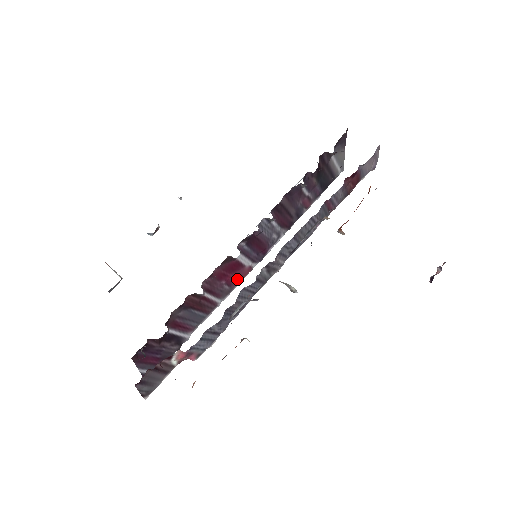
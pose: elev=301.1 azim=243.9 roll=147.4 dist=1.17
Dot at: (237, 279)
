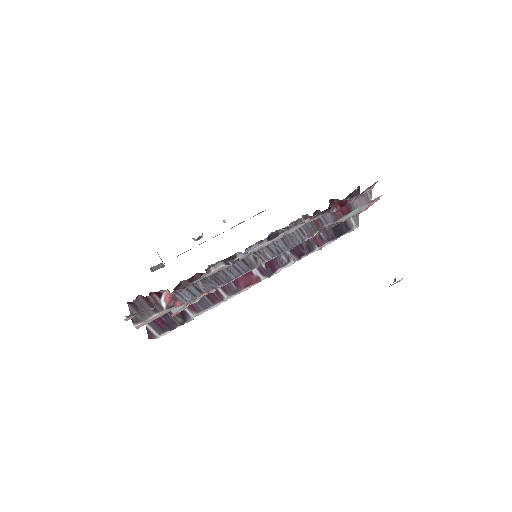
Dot at: (244, 283)
